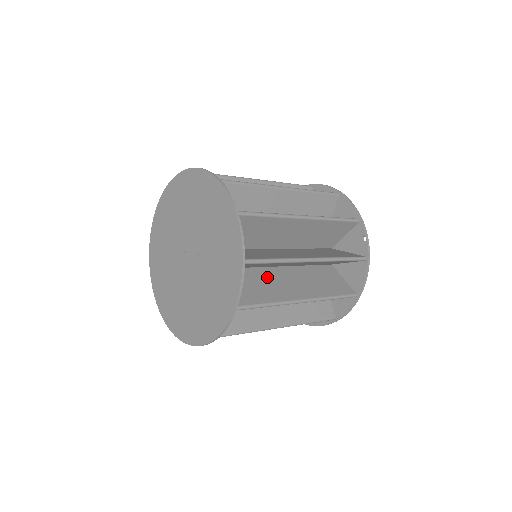
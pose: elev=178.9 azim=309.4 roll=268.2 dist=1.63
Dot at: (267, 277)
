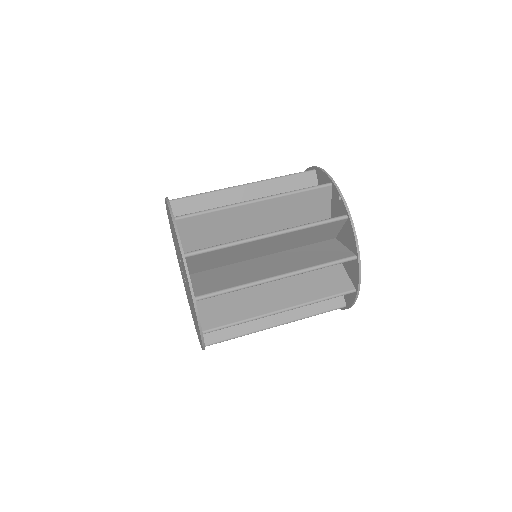
Dot at: occluded
